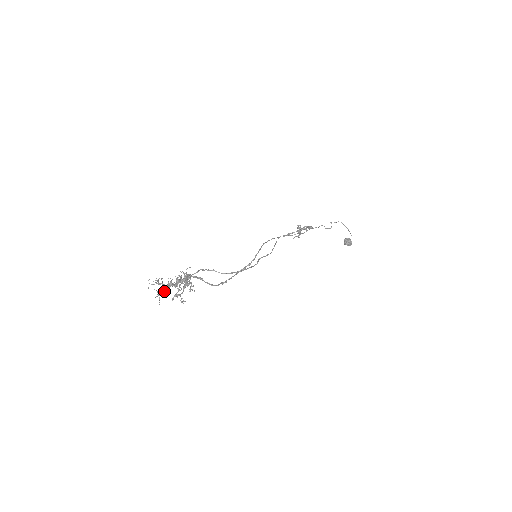
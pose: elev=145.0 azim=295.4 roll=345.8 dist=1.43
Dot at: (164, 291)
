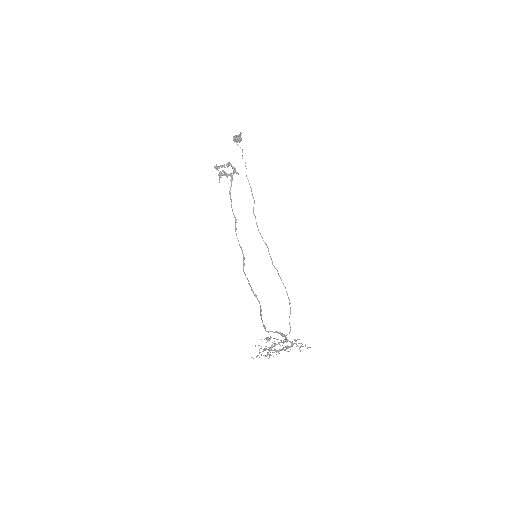
Dot at: occluded
